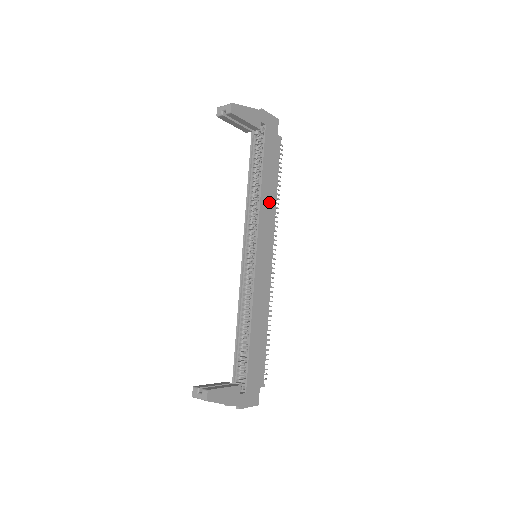
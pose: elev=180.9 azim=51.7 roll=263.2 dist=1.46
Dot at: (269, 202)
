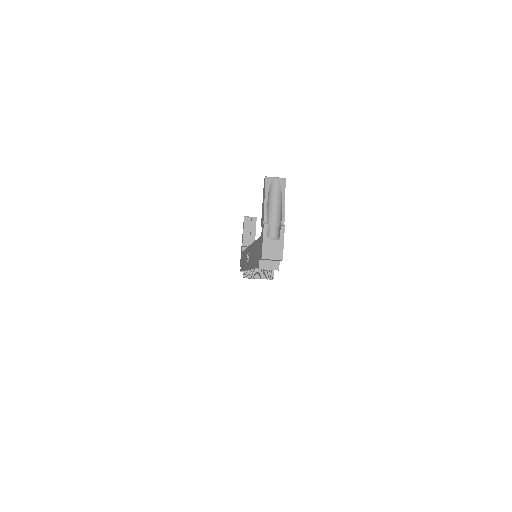
Dot at: occluded
